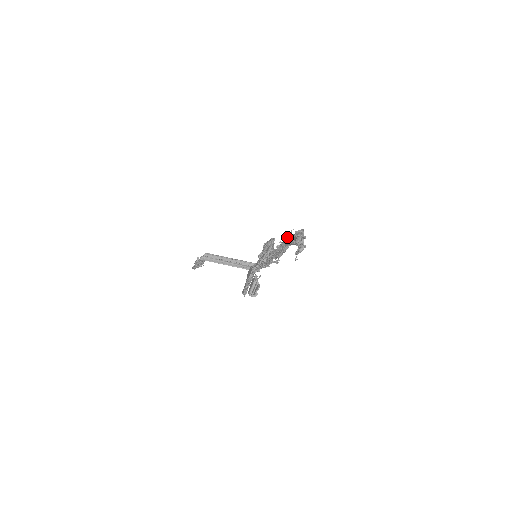
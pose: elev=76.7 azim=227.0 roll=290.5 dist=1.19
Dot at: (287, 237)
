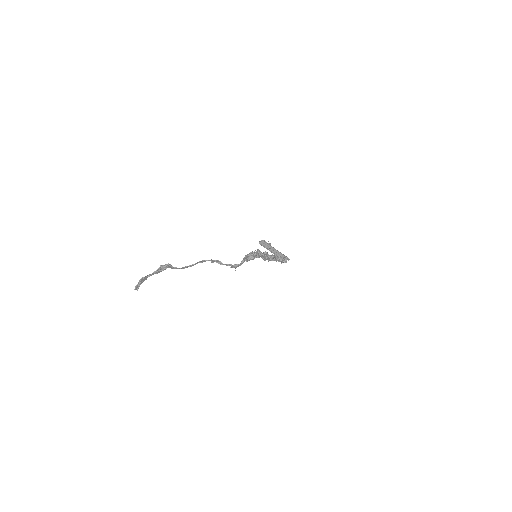
Dot at: occluded
